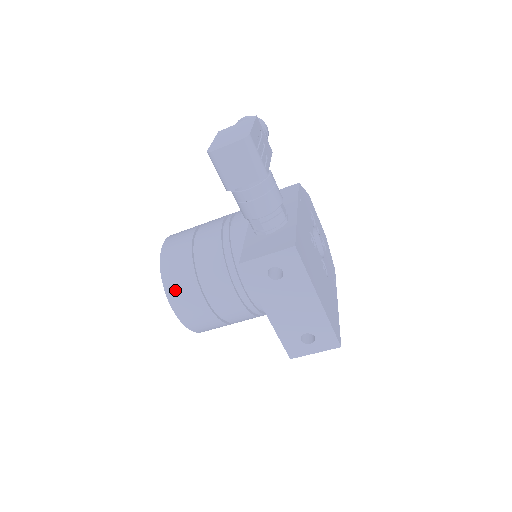
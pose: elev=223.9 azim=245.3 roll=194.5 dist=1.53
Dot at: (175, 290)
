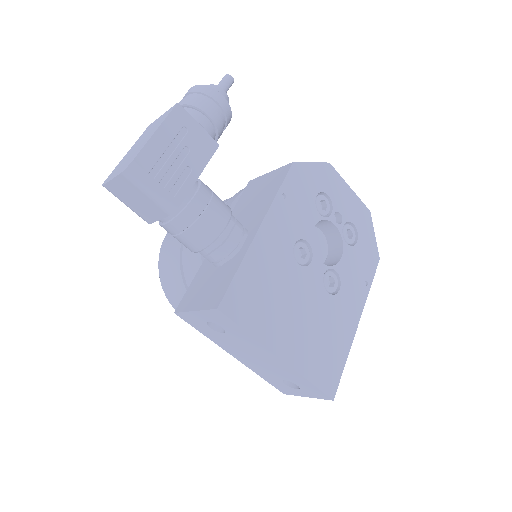
Dot at: (172, 295)
